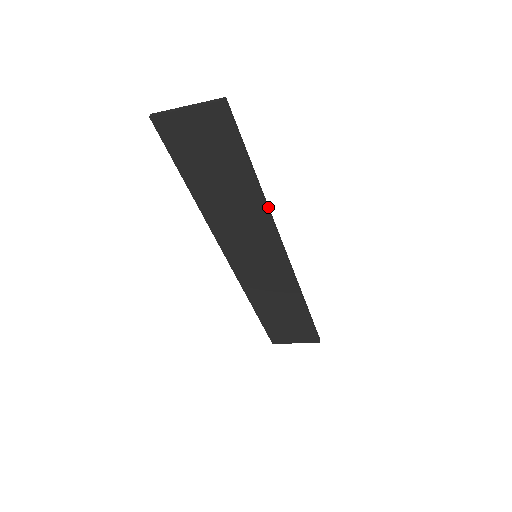
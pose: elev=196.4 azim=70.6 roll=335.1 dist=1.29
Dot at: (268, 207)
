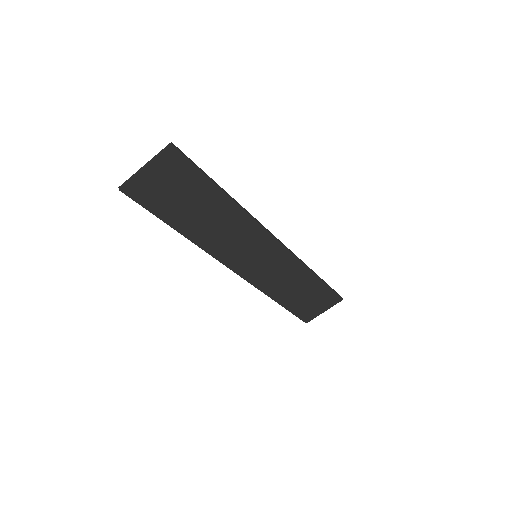
Dot at: (246, 210)
